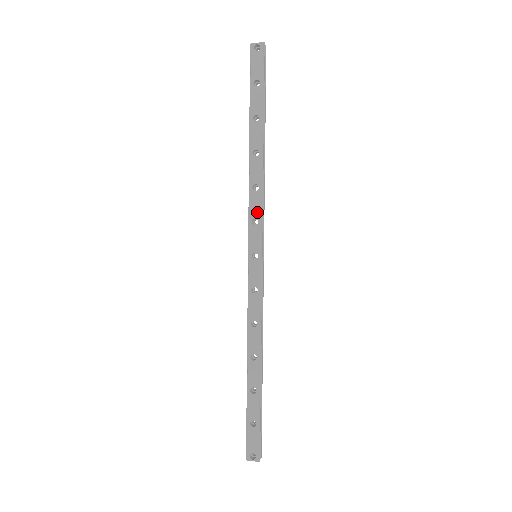
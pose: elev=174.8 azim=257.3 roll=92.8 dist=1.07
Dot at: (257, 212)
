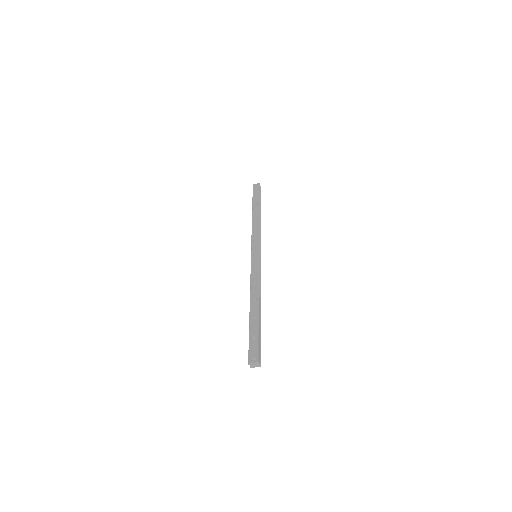
Dot at: (256, 236)
